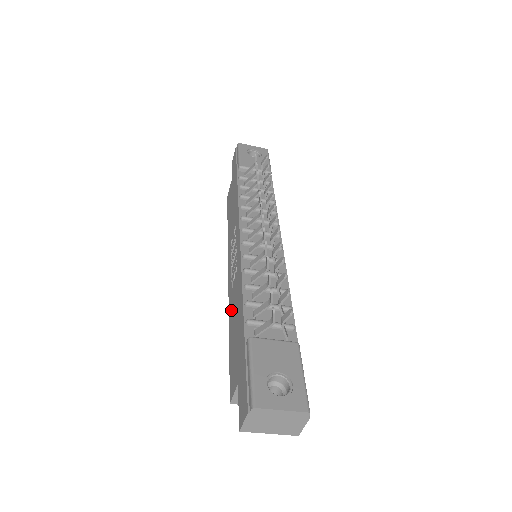
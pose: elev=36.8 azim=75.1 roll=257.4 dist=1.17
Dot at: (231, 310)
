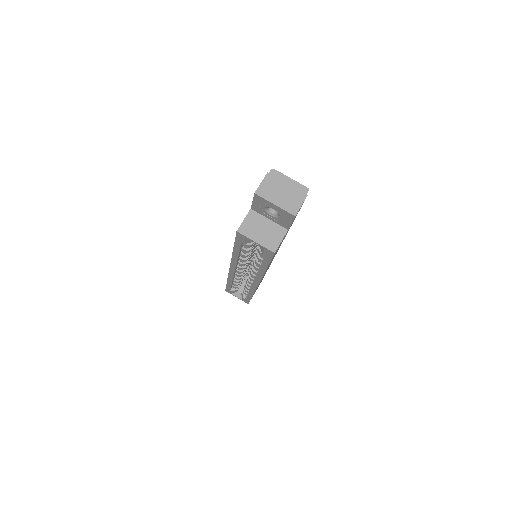
Dot at: occluded
